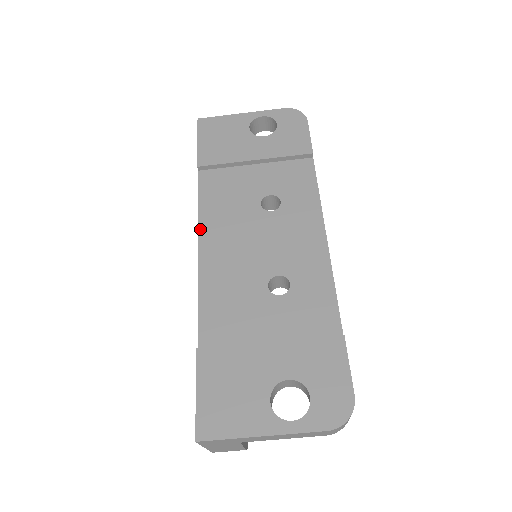
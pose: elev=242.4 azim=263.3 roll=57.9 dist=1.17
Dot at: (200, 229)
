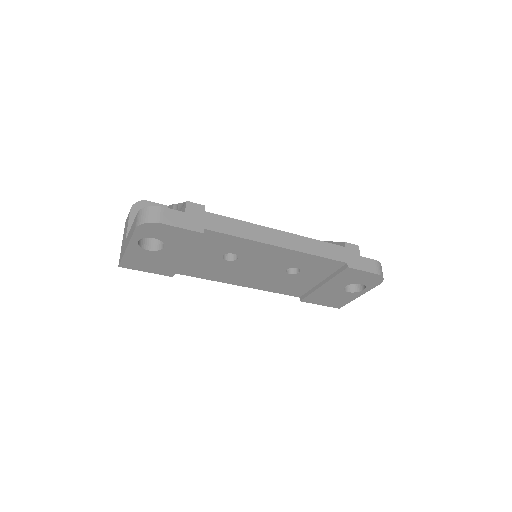
Dot at: occluded
